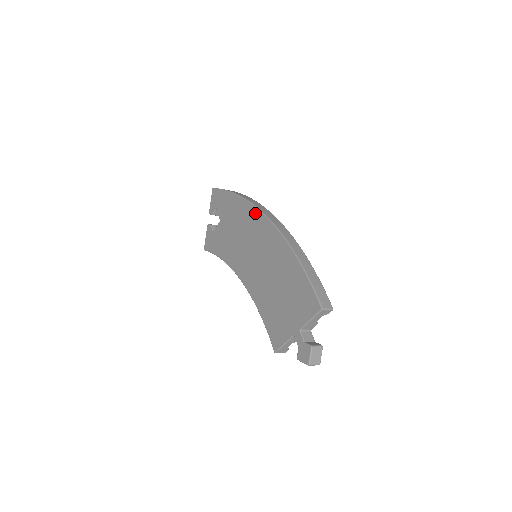
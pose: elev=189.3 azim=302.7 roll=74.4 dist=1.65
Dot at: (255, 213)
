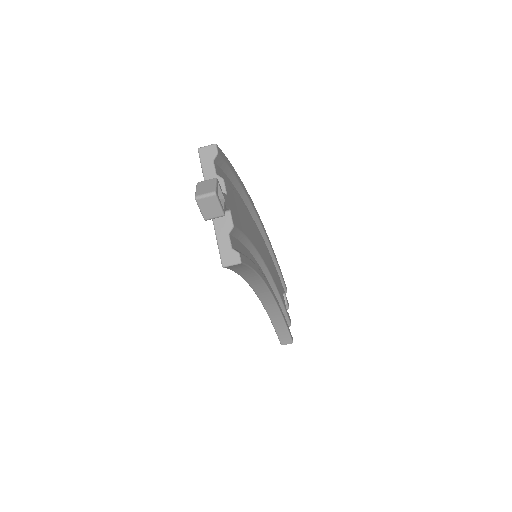
Dot at: occluded
